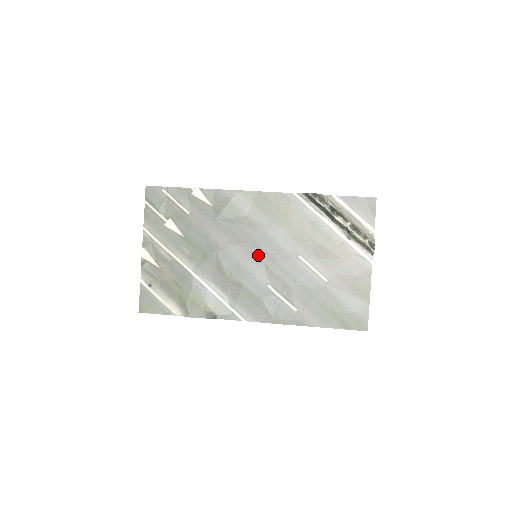
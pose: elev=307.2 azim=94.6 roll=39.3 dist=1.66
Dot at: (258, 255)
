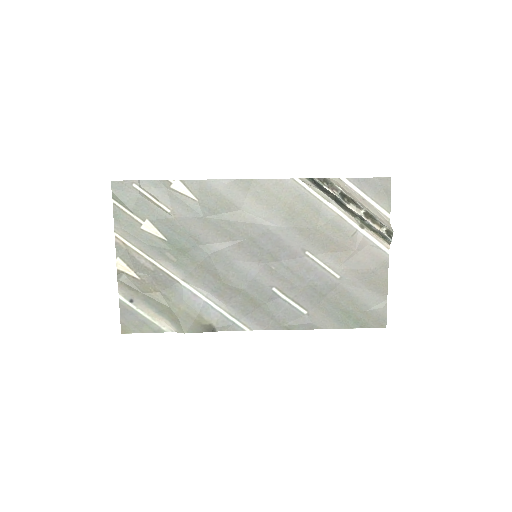
Dot at: (258, 255)
